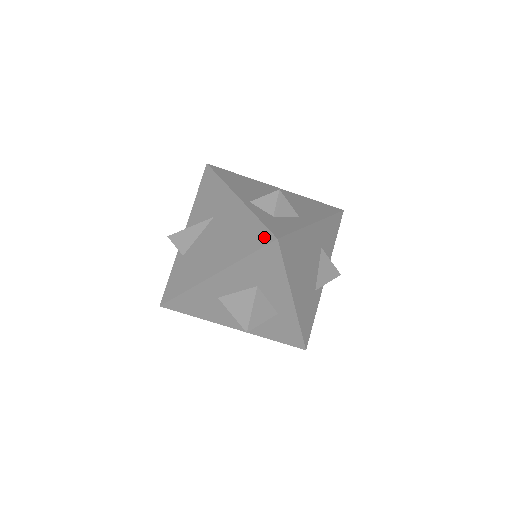
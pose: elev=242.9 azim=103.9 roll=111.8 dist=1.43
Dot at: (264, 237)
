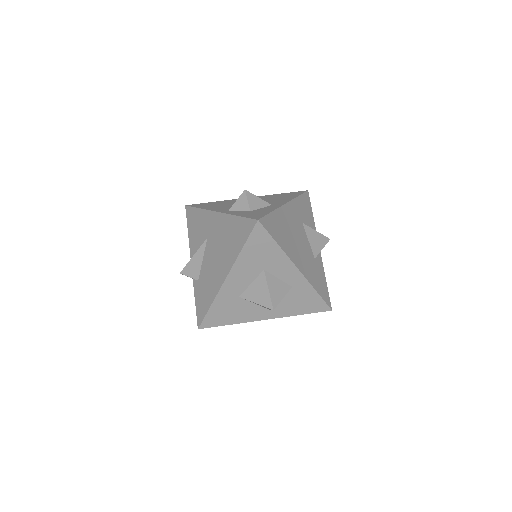
Dot at: (248, 225)
